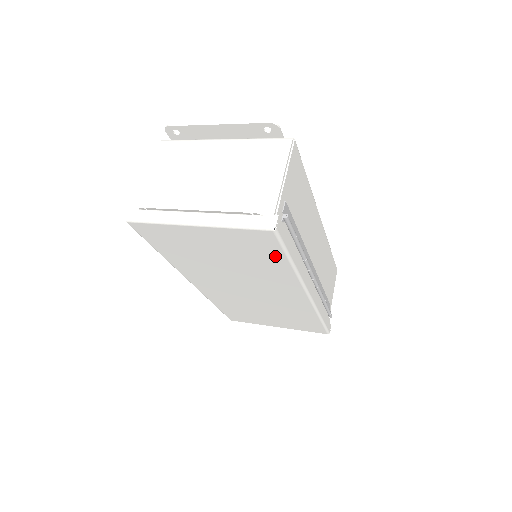
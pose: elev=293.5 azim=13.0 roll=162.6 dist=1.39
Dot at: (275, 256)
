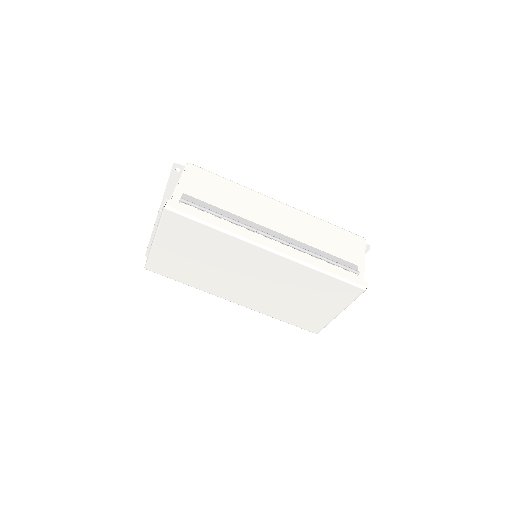
Dot at: (199, 228)
